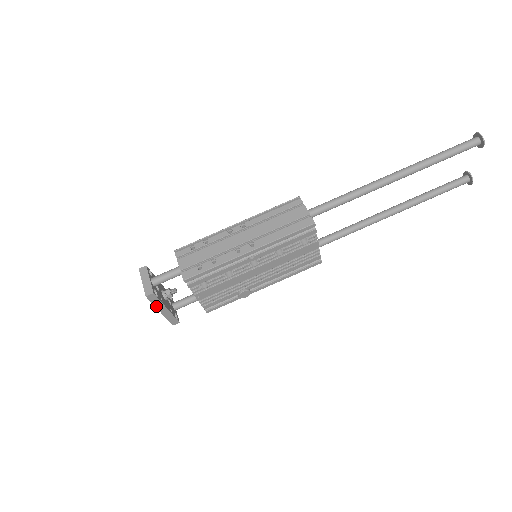
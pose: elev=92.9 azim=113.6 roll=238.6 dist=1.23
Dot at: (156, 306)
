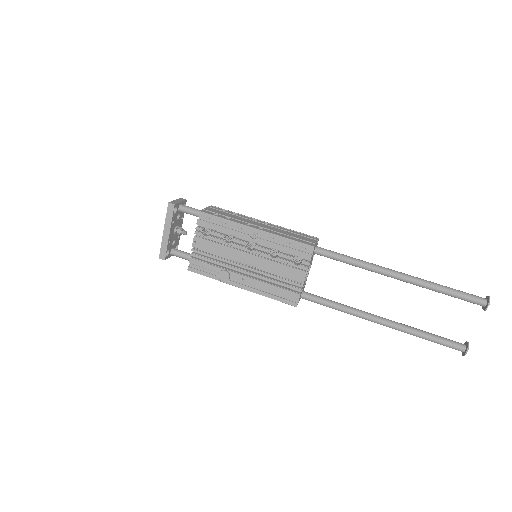
Dot at: (166, 221)
